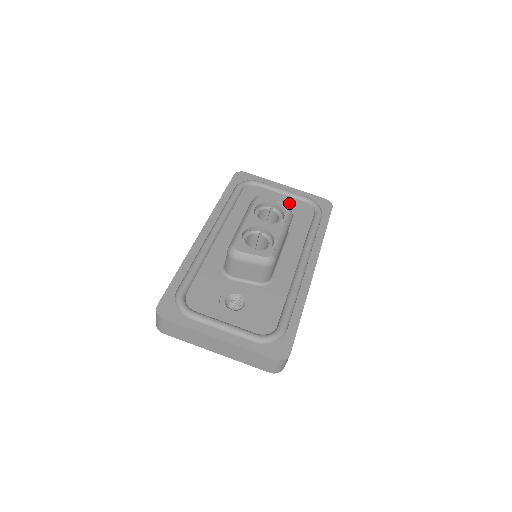
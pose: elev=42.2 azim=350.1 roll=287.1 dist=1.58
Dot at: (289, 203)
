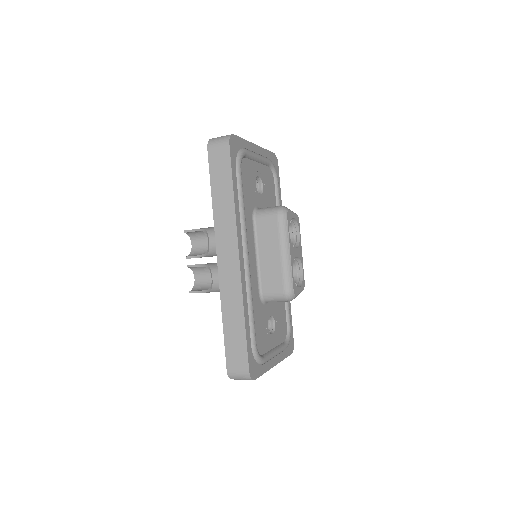
Dot at: (263, 175)
